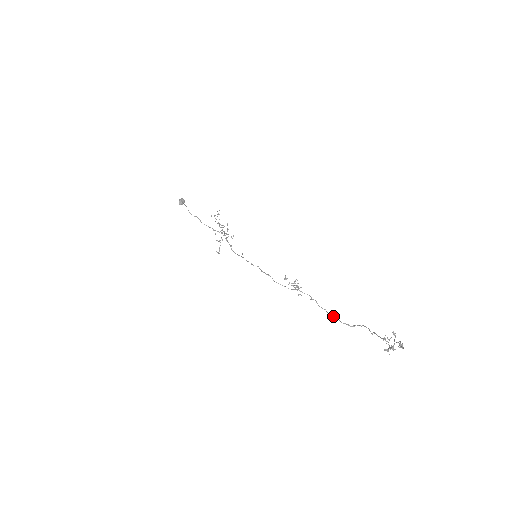
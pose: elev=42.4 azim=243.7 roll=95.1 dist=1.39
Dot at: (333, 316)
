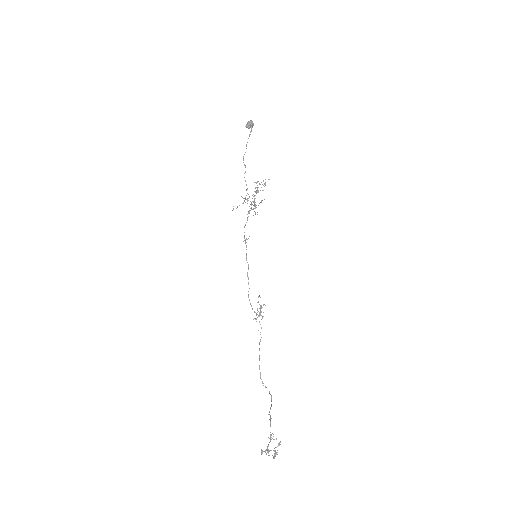
Dot at: occluded
